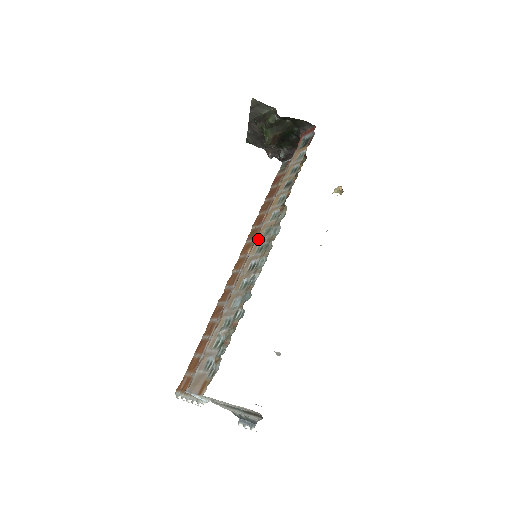
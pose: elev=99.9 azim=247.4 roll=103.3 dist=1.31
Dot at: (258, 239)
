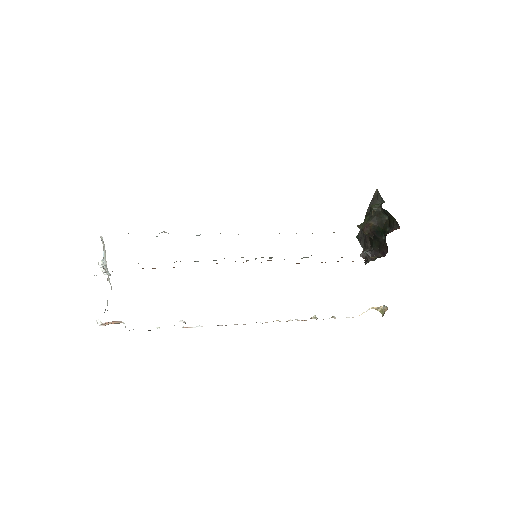
Dot at: occluded
